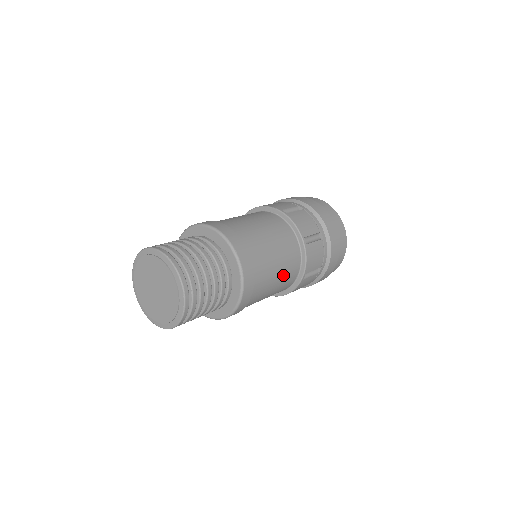
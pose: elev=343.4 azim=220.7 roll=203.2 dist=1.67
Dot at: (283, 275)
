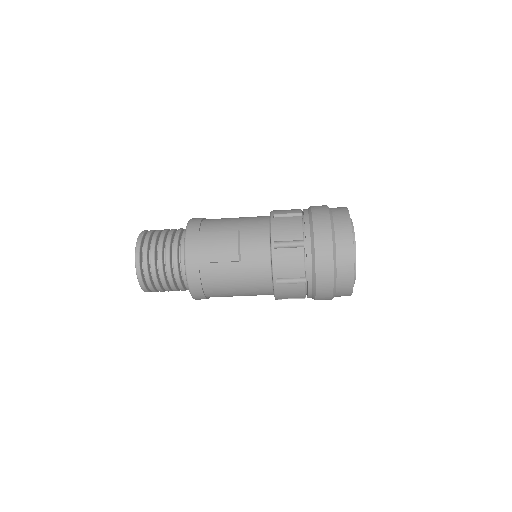
Dot at: (245, 273)
